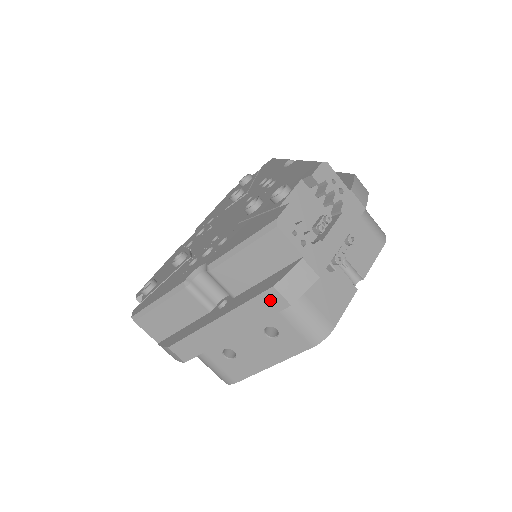
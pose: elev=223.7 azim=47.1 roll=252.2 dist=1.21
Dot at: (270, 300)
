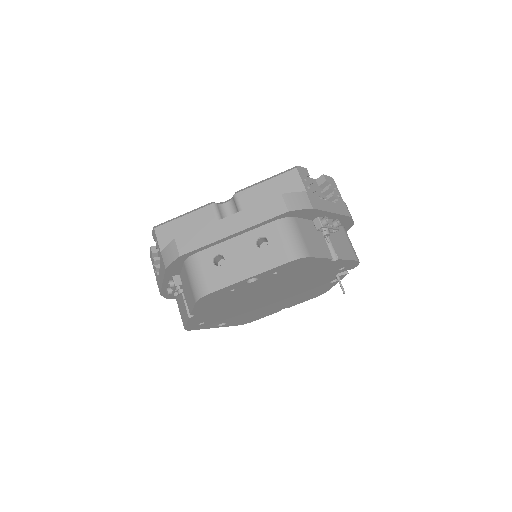
Dot at: (275, 205)
